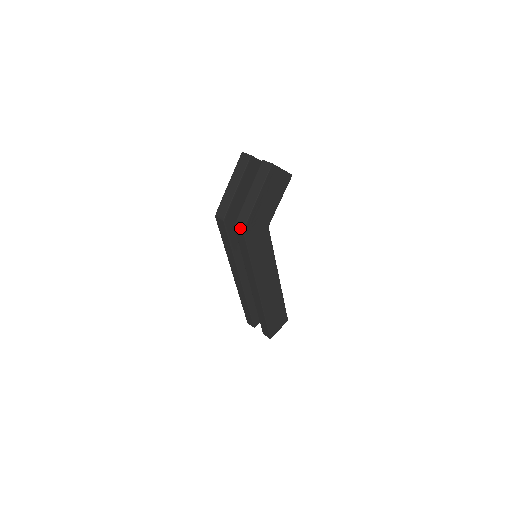
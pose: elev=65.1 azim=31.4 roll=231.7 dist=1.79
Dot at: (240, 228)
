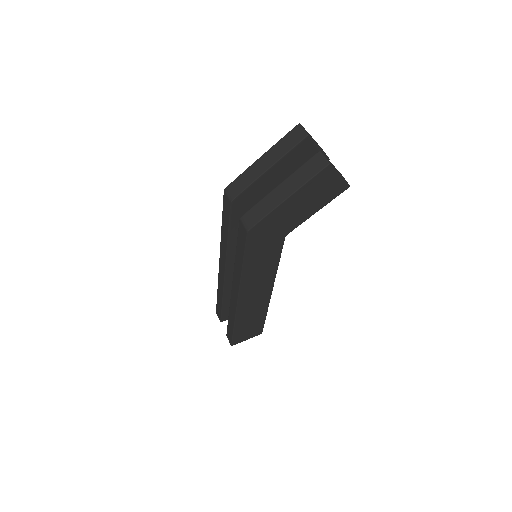
Dot at: (245, 225)
